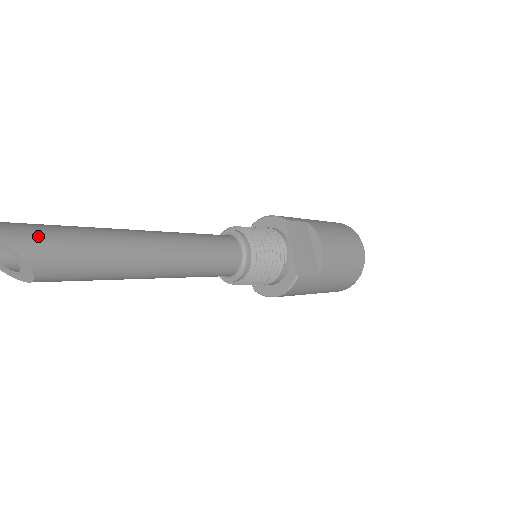
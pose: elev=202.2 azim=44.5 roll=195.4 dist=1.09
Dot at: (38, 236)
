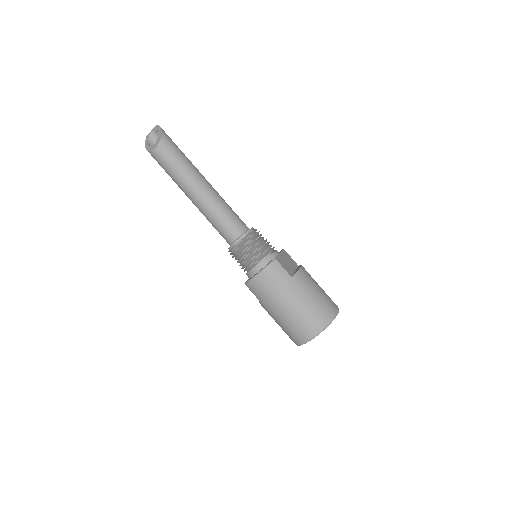
Dot at: (171, 139)
